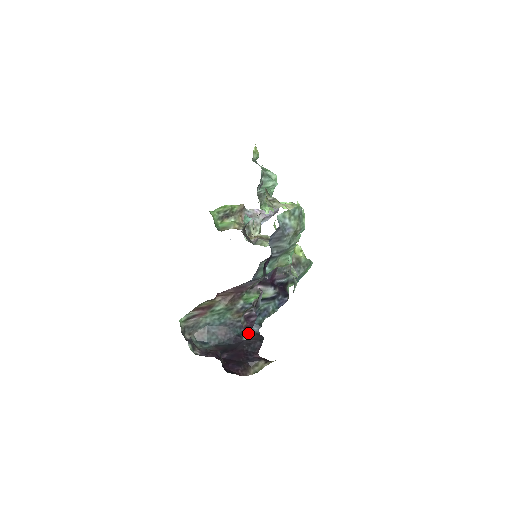
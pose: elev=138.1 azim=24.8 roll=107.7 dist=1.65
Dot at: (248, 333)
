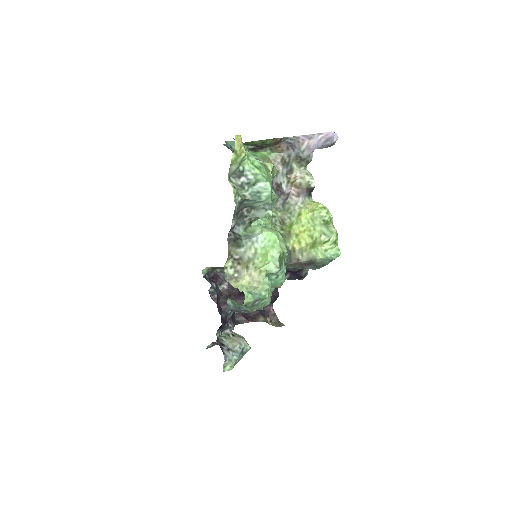
Dot at: occluded
